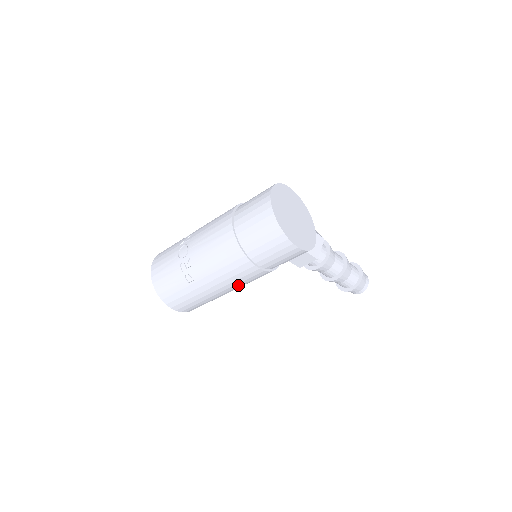
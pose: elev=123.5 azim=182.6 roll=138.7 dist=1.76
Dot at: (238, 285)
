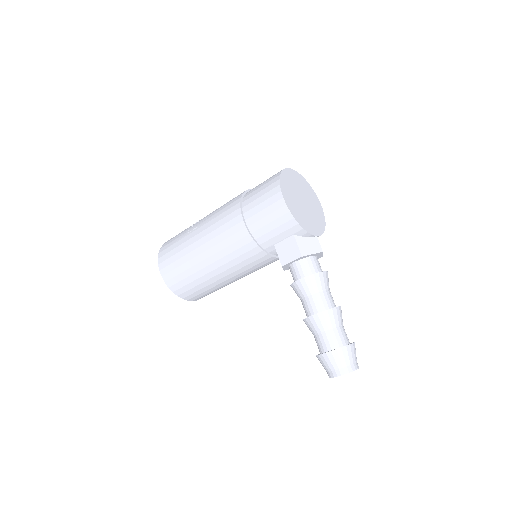
Dot at: (219, 248)
